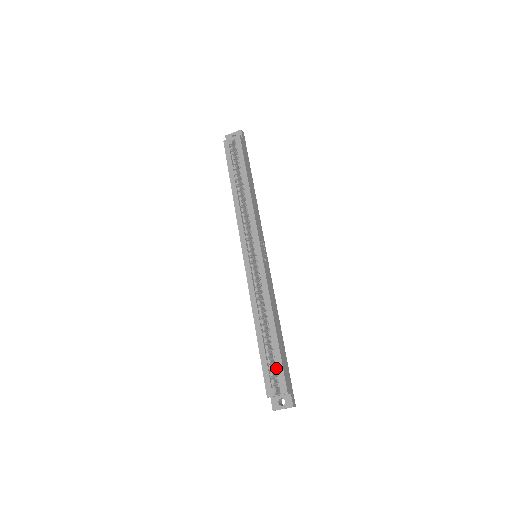
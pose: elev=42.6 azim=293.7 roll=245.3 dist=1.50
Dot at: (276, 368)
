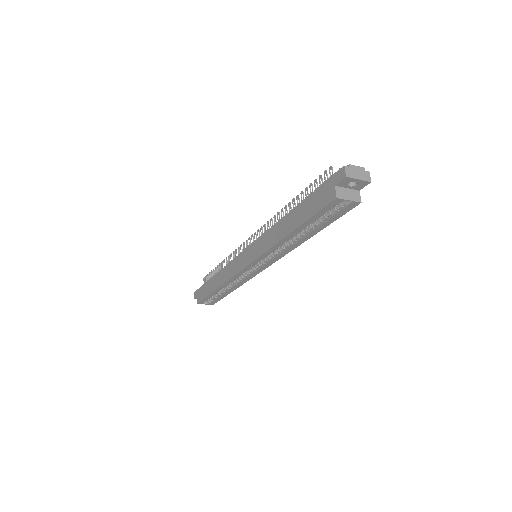
Dot at: (215, 298)
